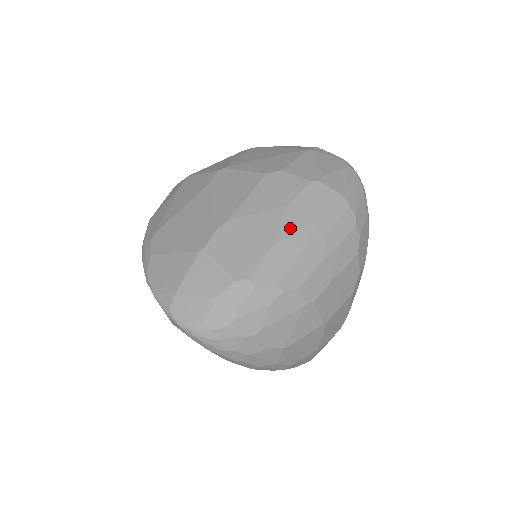
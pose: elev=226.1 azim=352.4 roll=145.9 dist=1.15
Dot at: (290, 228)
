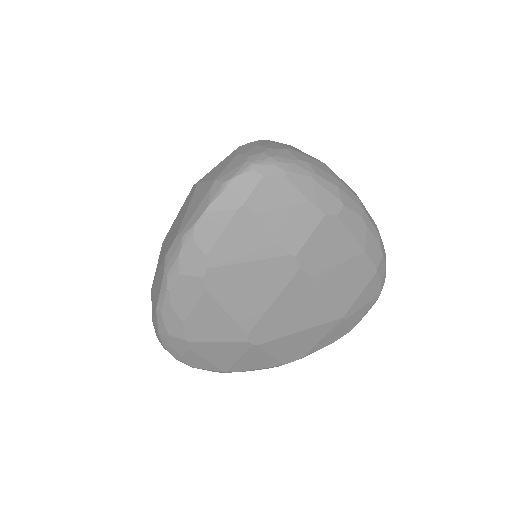
Dot at: occluded
